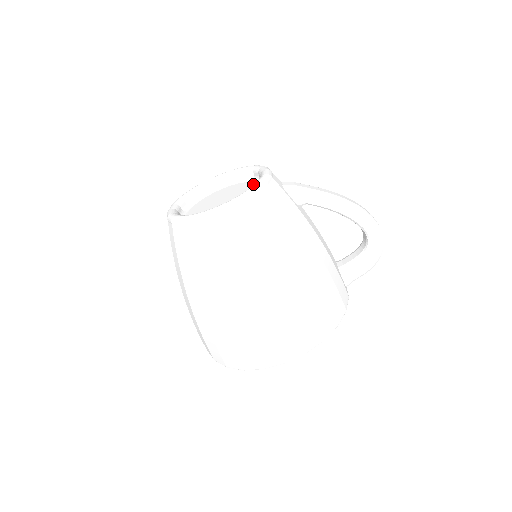
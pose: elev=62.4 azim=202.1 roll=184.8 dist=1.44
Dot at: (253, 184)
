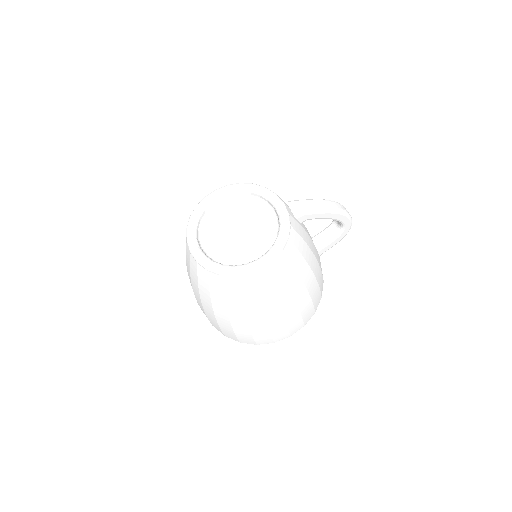
Dot at: (263, 209)
